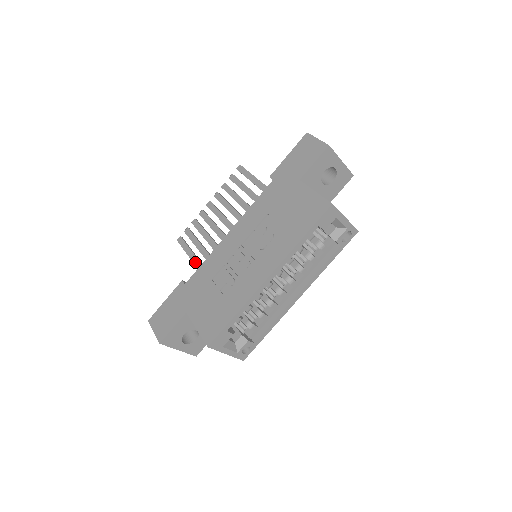
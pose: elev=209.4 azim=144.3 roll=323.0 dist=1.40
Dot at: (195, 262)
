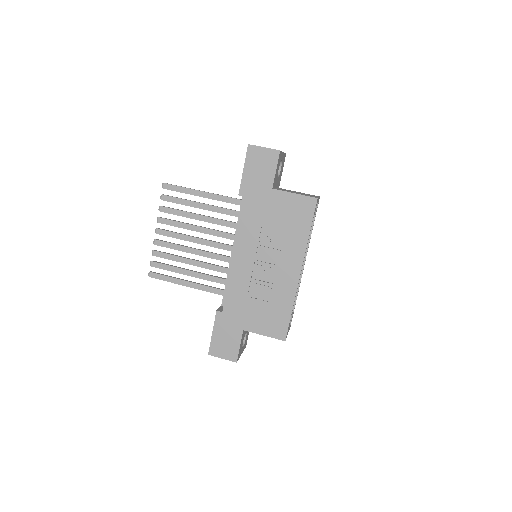
Dot at: (189, 285)
